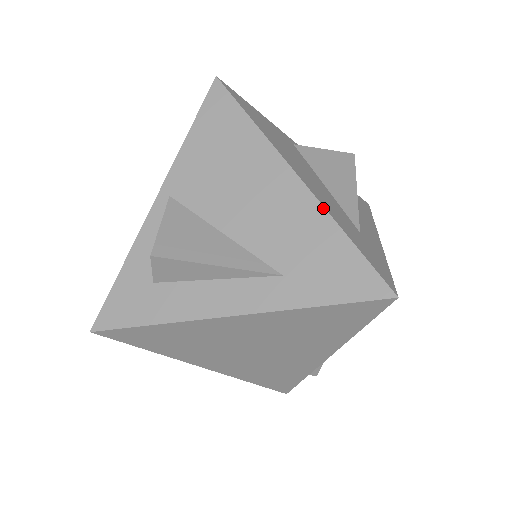
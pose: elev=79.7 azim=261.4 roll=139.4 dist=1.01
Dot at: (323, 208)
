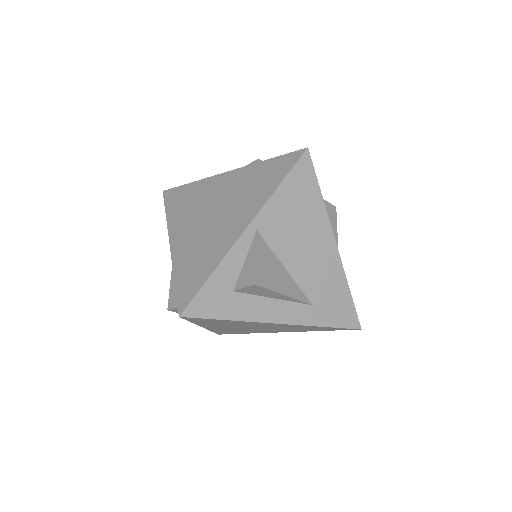
Dot at: (343, 270)
